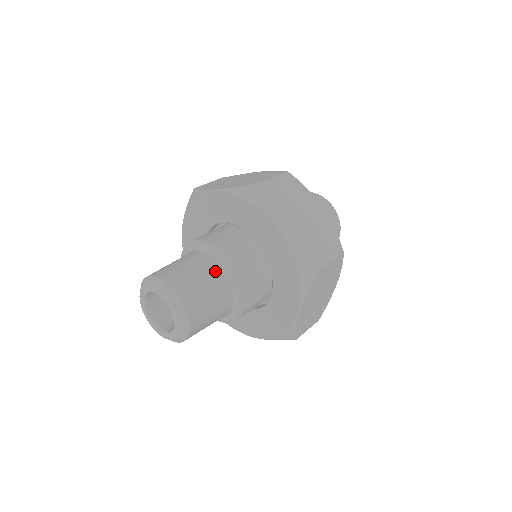
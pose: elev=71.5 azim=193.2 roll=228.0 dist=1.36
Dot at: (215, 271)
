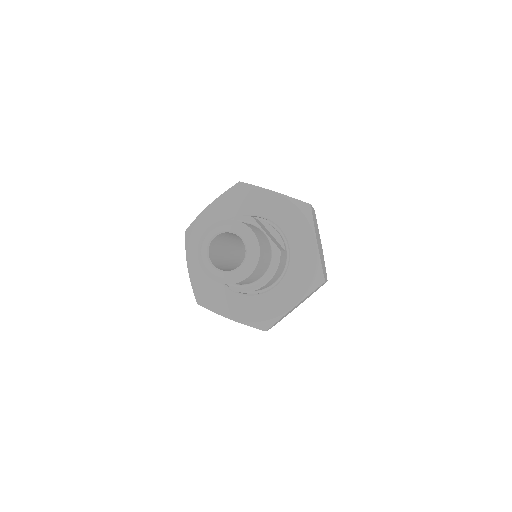
Dot at: occluded
